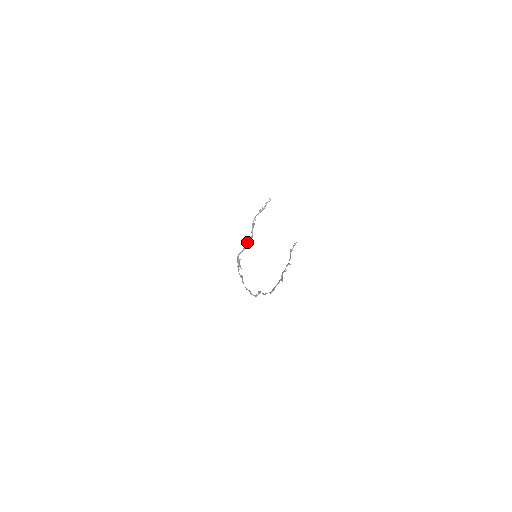
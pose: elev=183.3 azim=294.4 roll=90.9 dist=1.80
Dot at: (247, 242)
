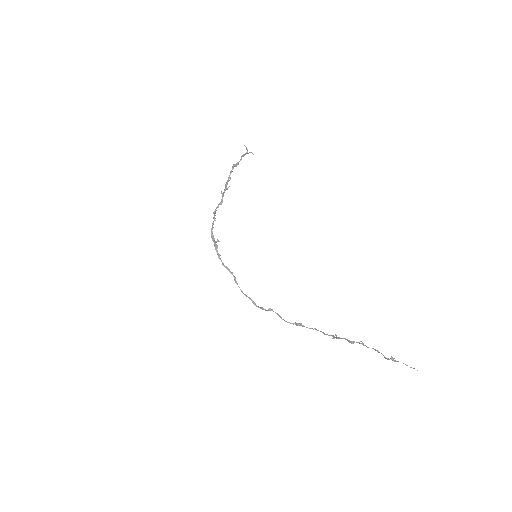
Dot at: (217, 207)
